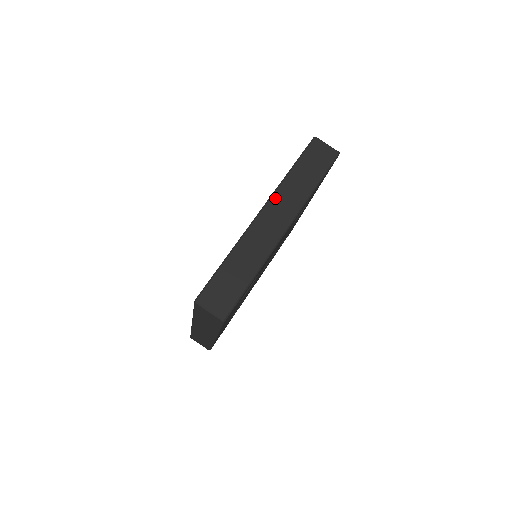
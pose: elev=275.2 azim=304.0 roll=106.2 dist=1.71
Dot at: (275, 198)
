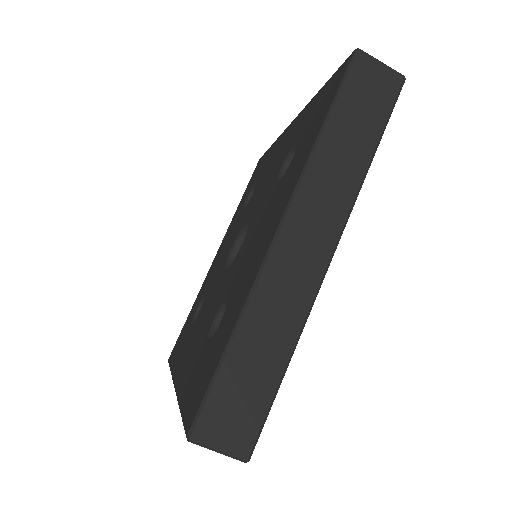
Dot at: (302, 195)
